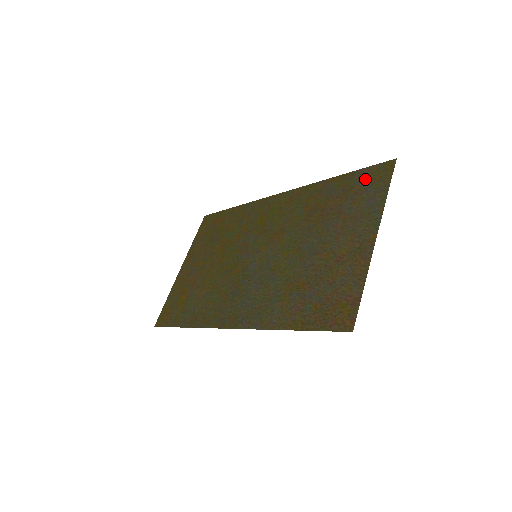
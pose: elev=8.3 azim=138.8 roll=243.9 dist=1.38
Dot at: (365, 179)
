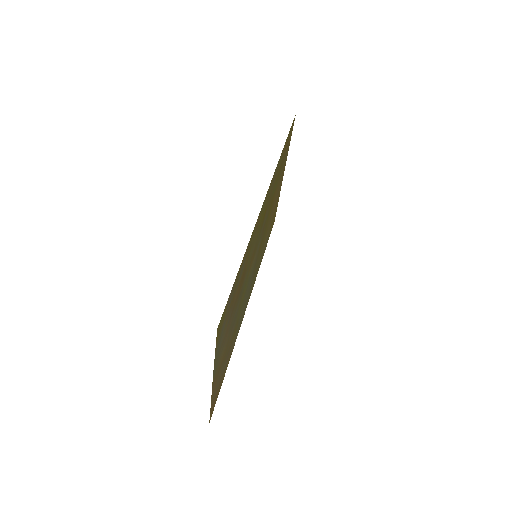
Dot at: (227, 308)
